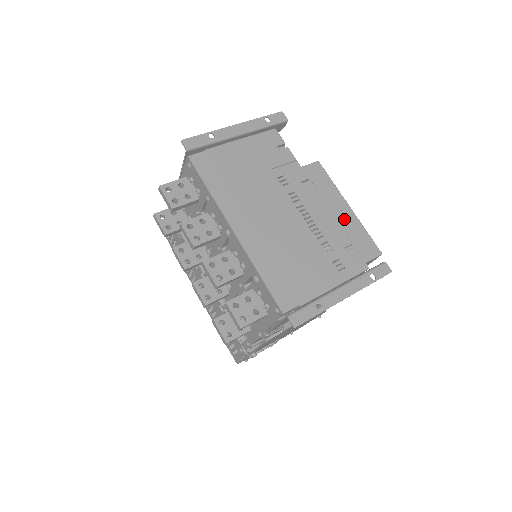
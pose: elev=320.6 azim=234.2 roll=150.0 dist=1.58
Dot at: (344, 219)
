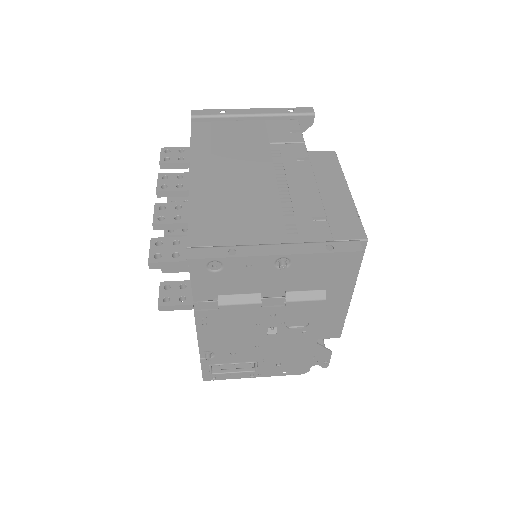
Dot at: (334, 198)
